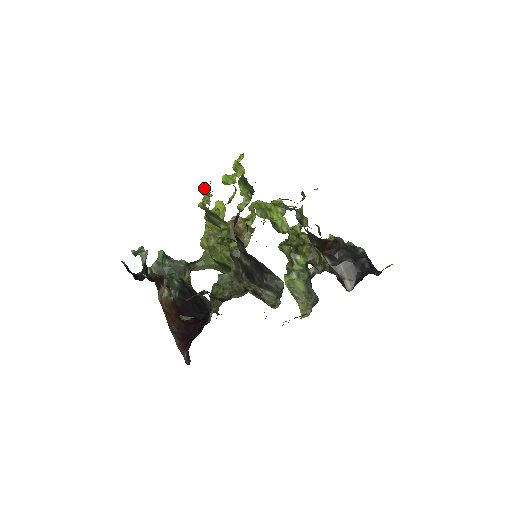
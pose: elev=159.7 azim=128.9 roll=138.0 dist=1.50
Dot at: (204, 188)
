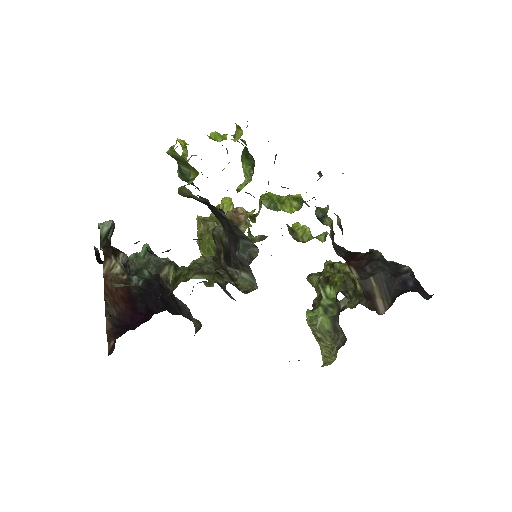
Dot at: (183, 140)
